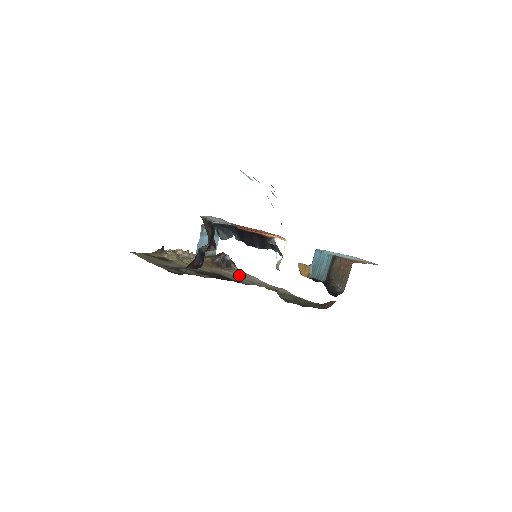
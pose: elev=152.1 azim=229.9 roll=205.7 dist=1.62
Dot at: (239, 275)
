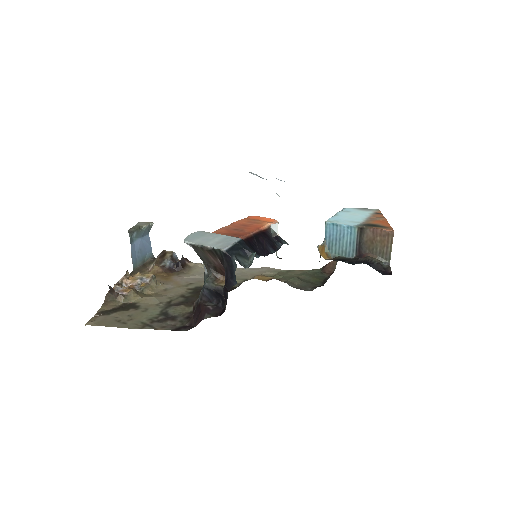
Dot at: occluded
